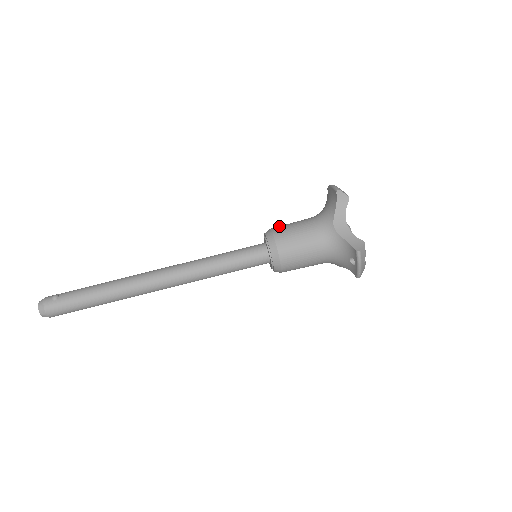
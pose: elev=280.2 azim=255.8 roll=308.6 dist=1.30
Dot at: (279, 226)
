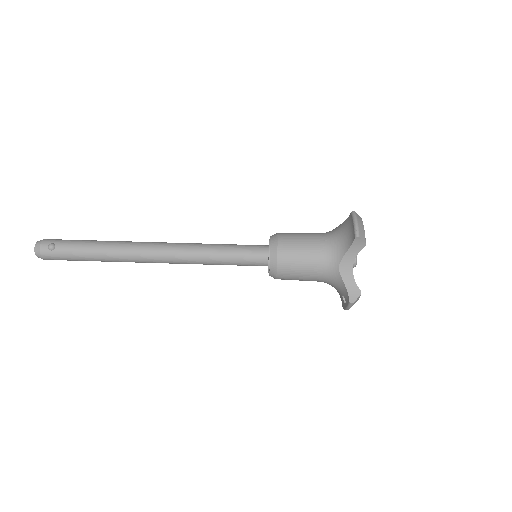
Dot at: (287, 238)
